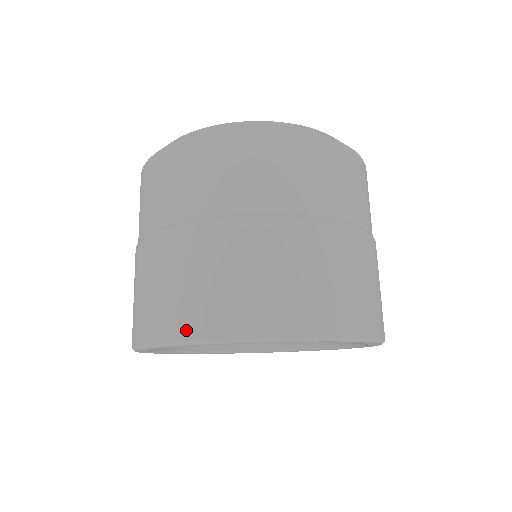
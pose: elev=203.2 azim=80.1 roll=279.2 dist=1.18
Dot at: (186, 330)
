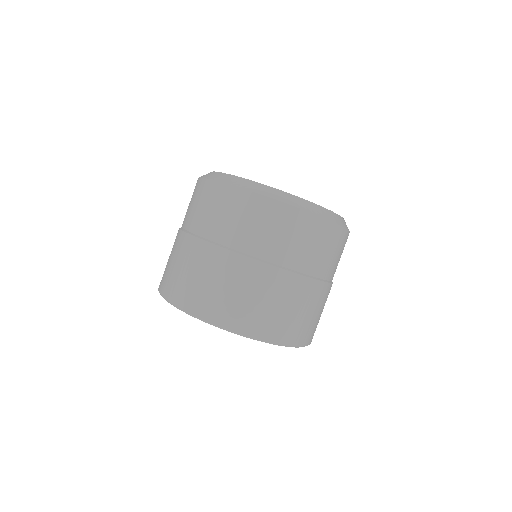
Dot at: (263, 334)
